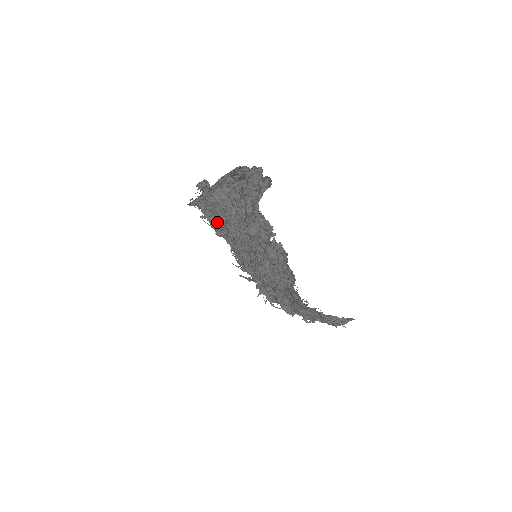
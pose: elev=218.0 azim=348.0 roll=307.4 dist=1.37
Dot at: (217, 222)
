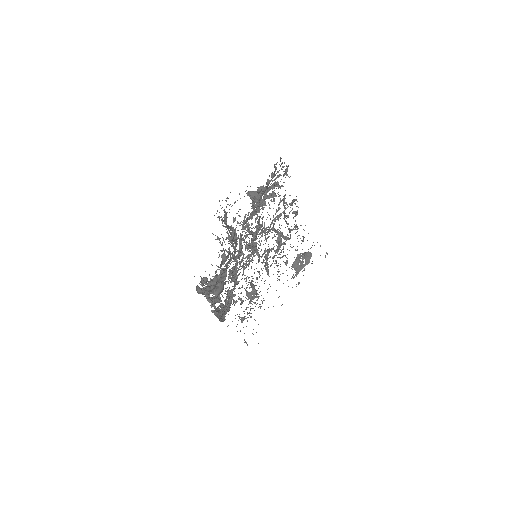
Dot at: (251, 212)
